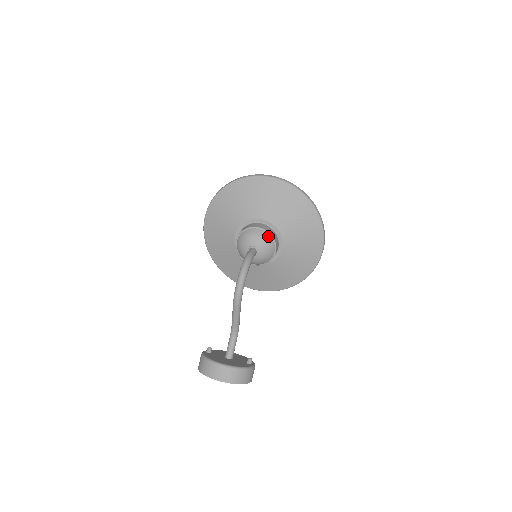
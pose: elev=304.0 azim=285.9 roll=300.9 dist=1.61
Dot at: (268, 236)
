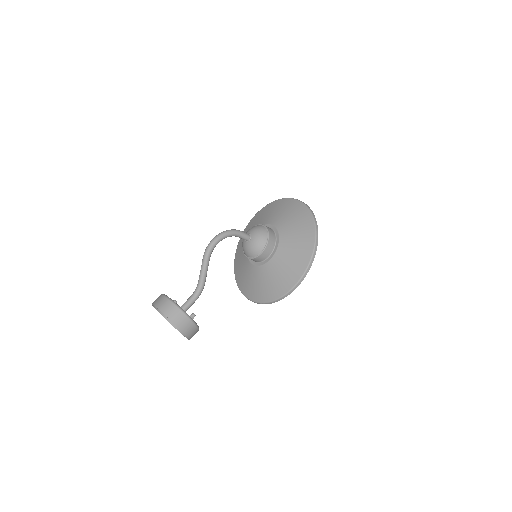
Dot at: (265, 230)
